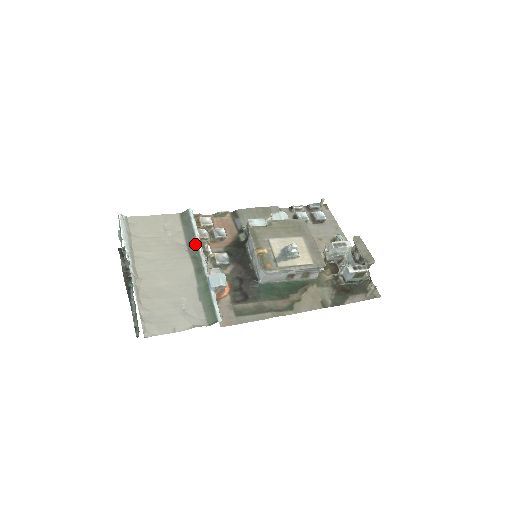
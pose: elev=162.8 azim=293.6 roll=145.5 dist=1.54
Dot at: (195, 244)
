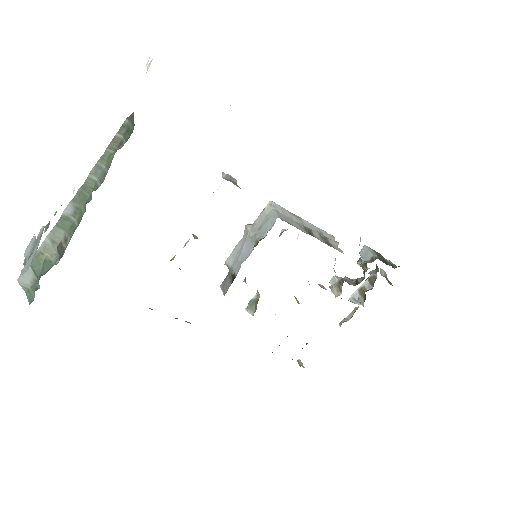
Dot at: occluded
